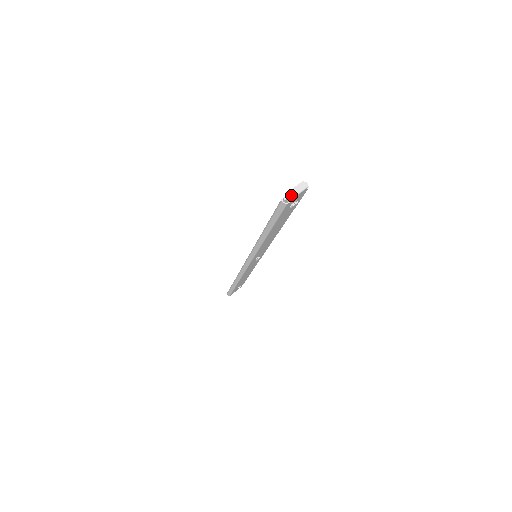
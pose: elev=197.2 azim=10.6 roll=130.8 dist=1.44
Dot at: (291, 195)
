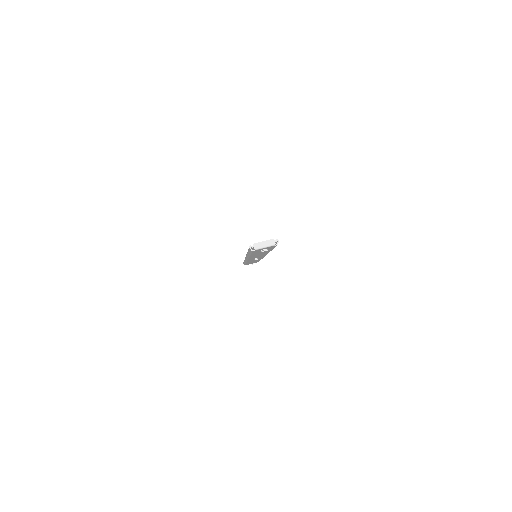
Dot at: (257, 246)
